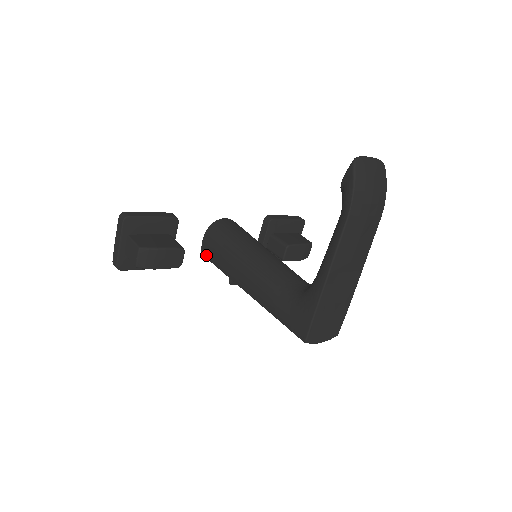
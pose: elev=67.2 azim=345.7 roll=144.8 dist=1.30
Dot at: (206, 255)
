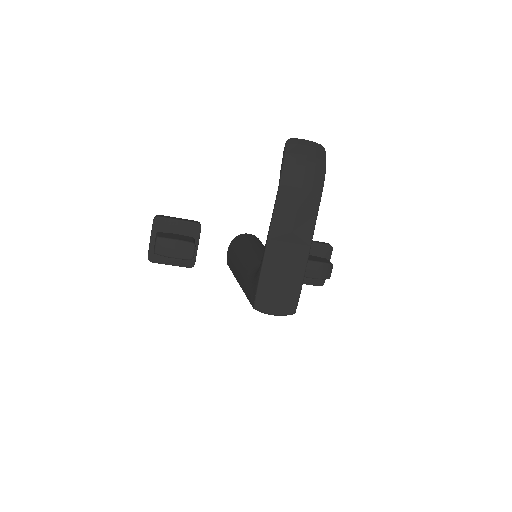
Dot at: (228, 262)
